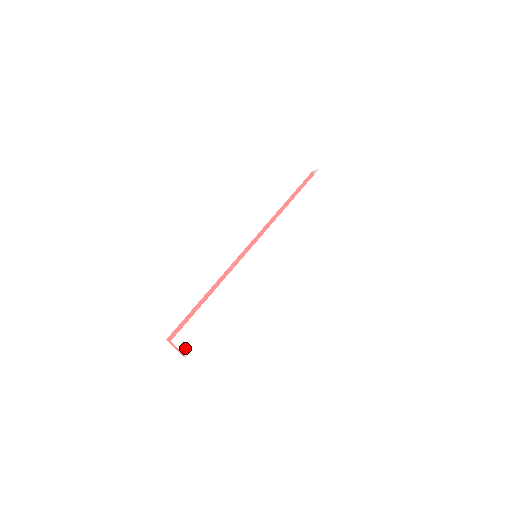
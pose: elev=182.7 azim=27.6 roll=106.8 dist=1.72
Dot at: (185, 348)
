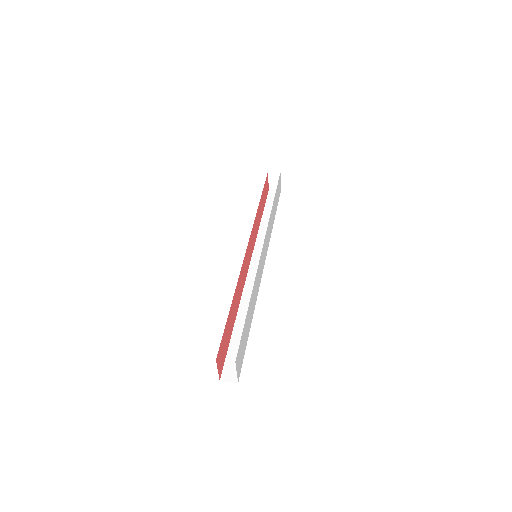
Dot at: (238, 369)
